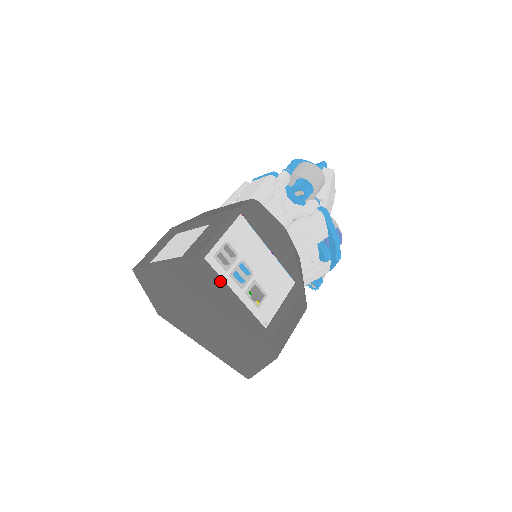
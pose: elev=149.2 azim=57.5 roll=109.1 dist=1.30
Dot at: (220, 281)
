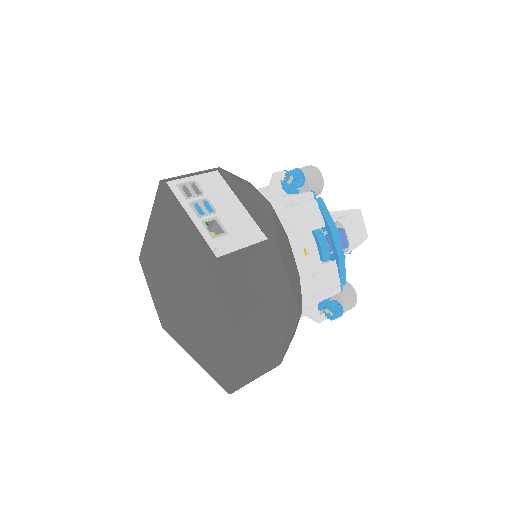
Dot at: (176, 202)
